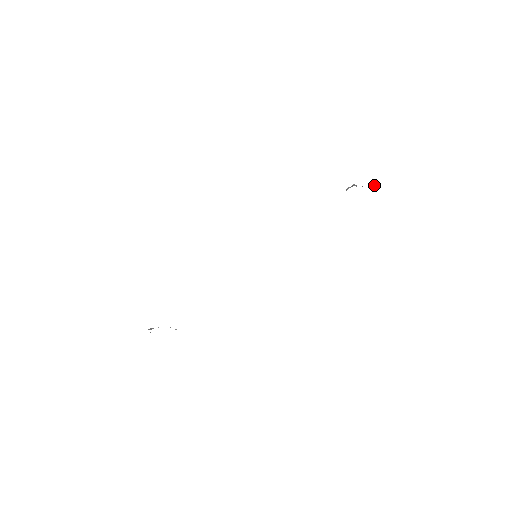
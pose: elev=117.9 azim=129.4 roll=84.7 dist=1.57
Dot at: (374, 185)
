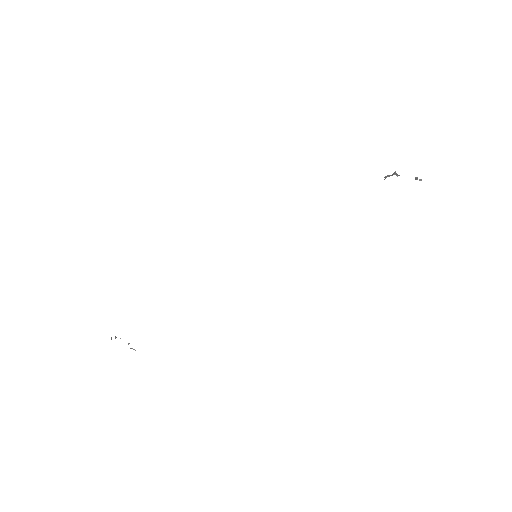
Dot at: (421, 179)
